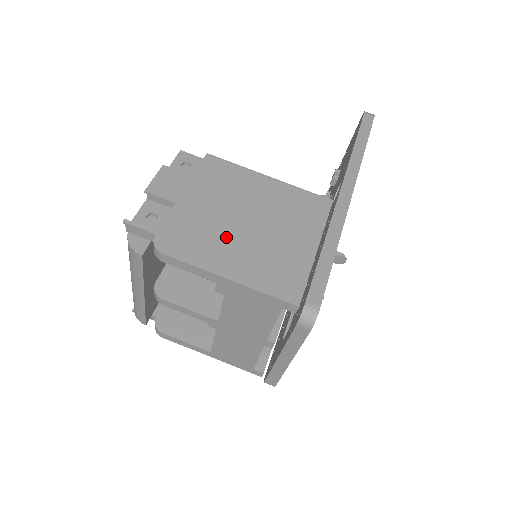
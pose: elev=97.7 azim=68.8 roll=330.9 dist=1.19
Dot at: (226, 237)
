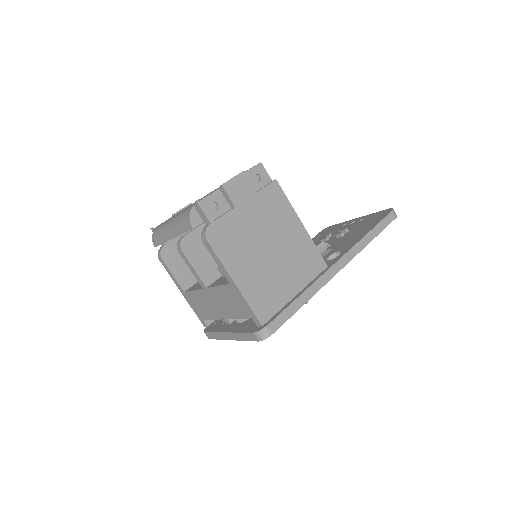
Dot at: (250, 252)
